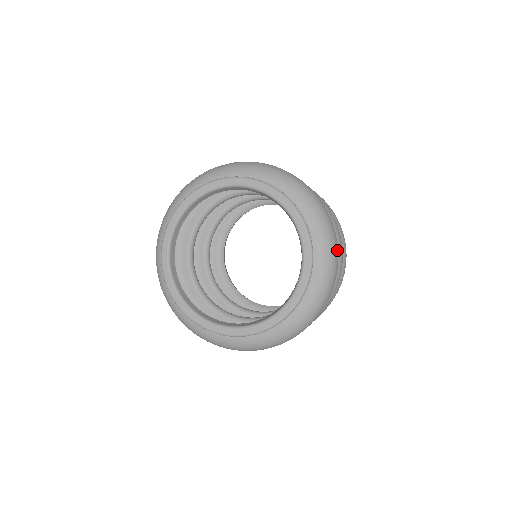
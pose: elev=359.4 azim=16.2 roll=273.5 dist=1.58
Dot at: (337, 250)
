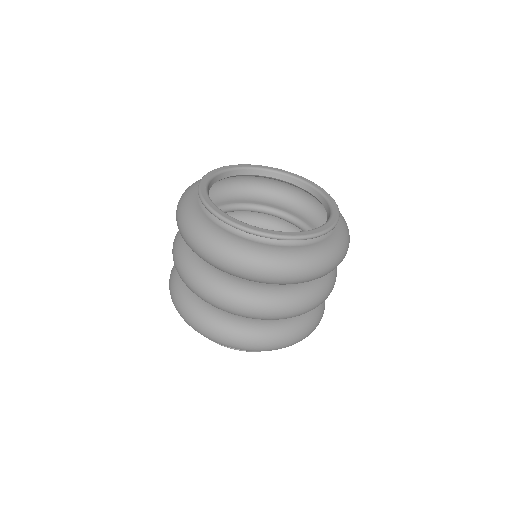
Dot at: occluded
